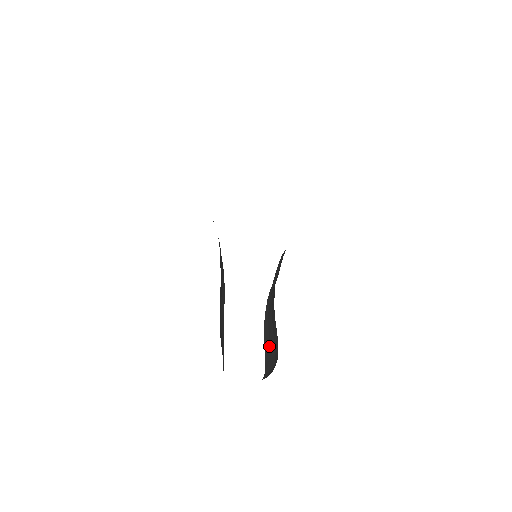
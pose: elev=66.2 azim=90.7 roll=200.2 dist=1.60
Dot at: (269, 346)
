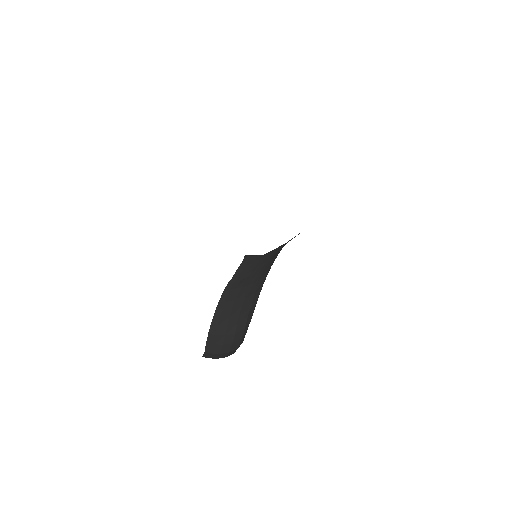
Dot at: (216, 331)
